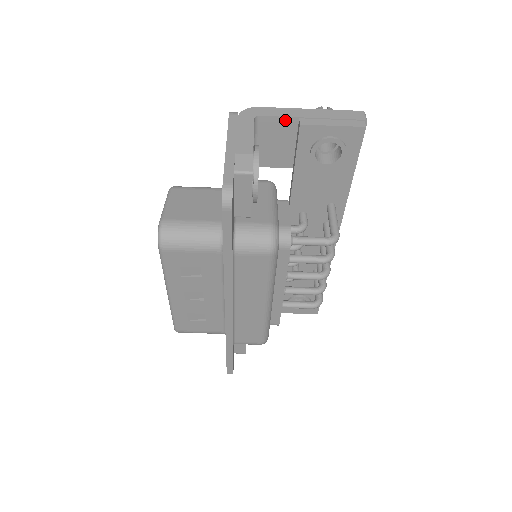
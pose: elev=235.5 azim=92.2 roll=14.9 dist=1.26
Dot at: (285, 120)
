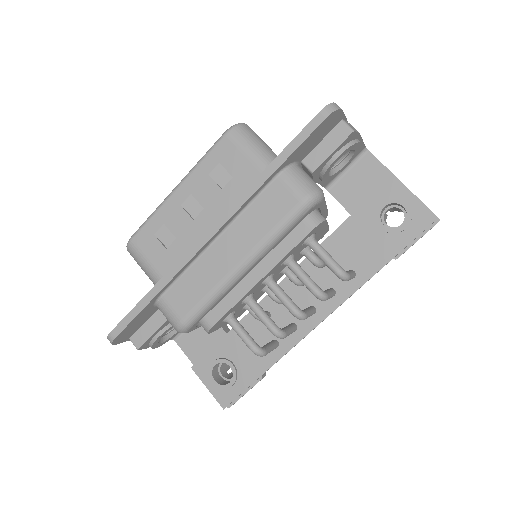
Dot at: (383, 169)
